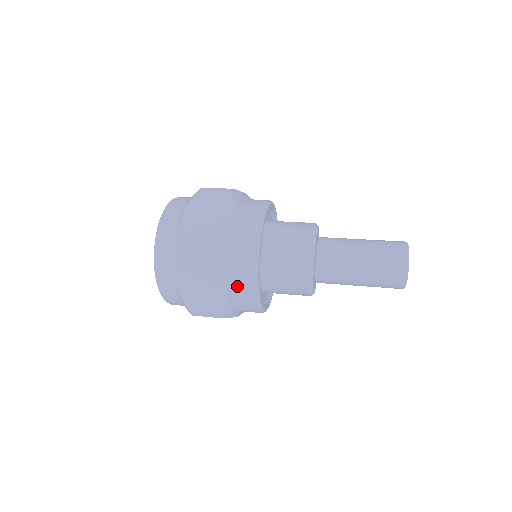
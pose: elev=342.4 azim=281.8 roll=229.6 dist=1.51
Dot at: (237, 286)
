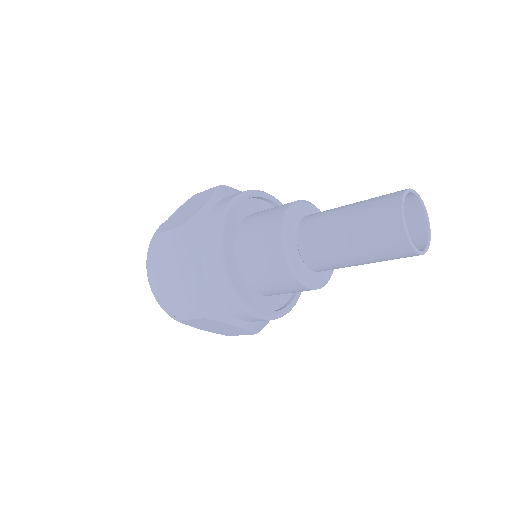
Dot at: (215, 207)
